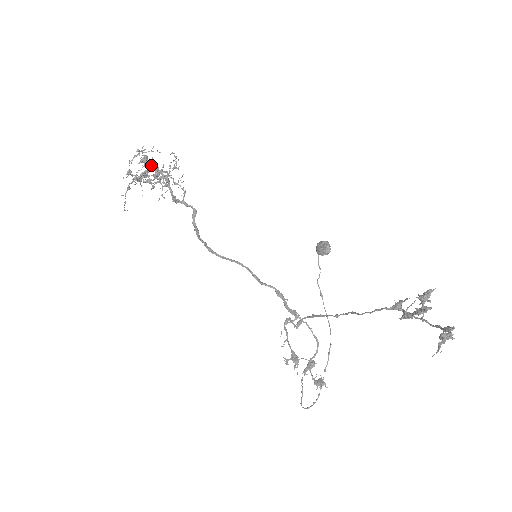
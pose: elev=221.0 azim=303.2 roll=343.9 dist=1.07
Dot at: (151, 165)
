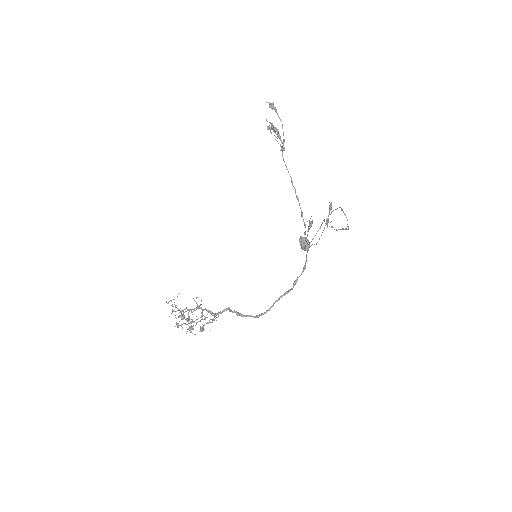
Dot at: (186, 311)
